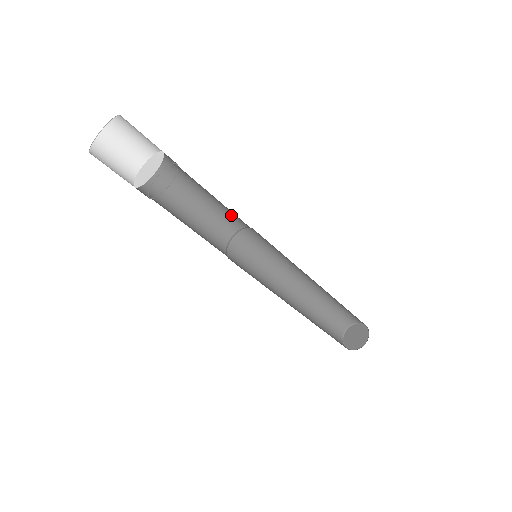
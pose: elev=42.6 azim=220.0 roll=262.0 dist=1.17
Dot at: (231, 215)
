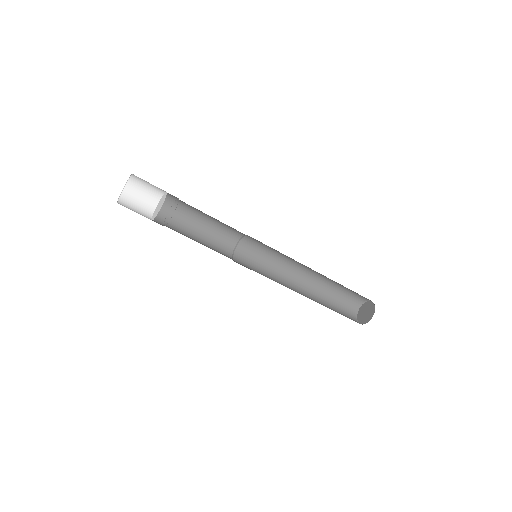
Dot at: occluded
